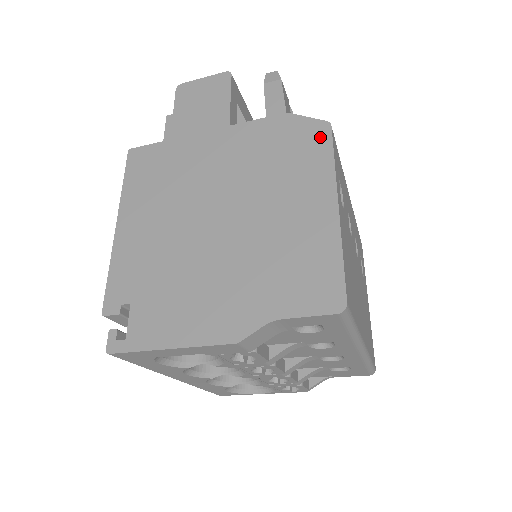
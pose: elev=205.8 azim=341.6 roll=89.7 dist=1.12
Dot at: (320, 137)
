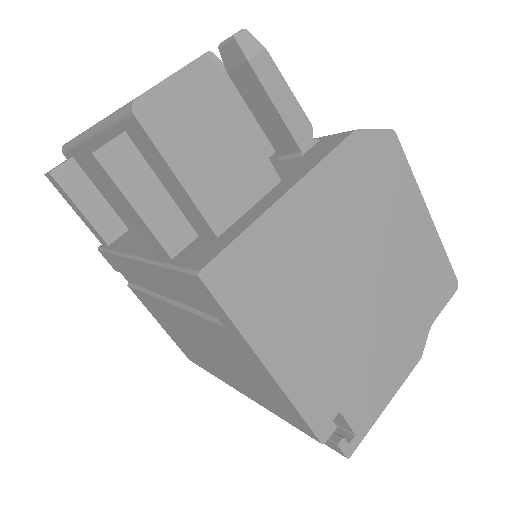
Dot at: (394, 151)
